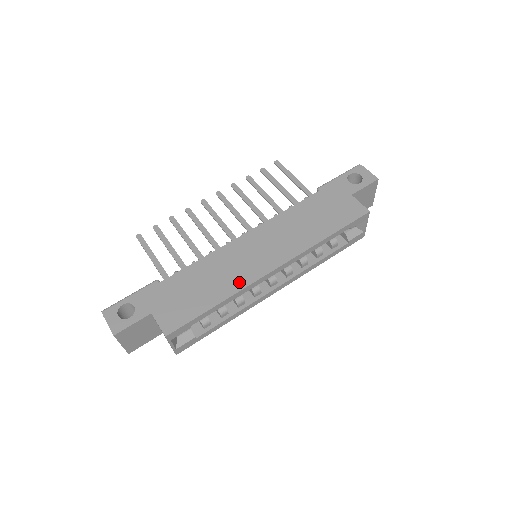
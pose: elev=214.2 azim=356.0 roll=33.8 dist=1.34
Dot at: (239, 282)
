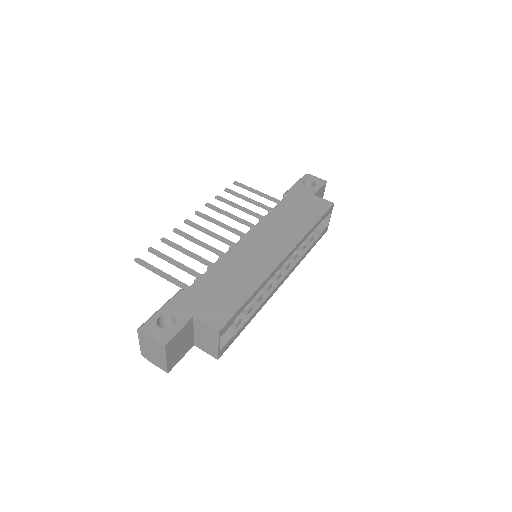
Dot at: (261, 273)
